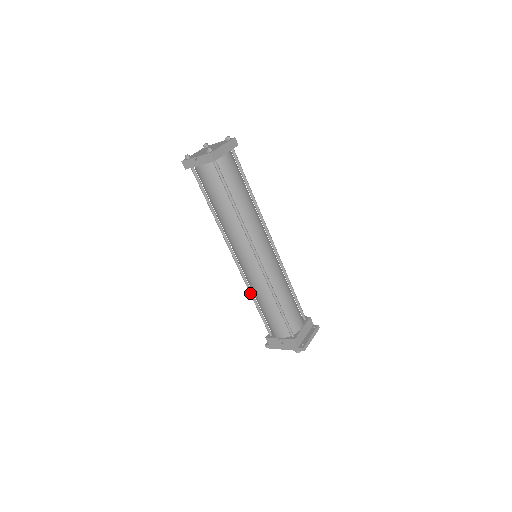
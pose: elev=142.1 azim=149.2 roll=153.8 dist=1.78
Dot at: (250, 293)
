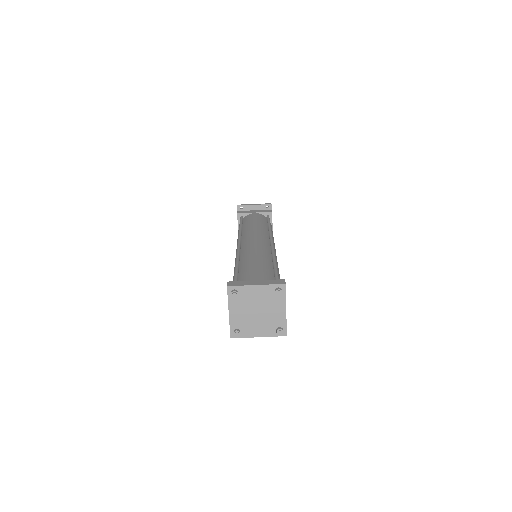
Dot at: occluded
